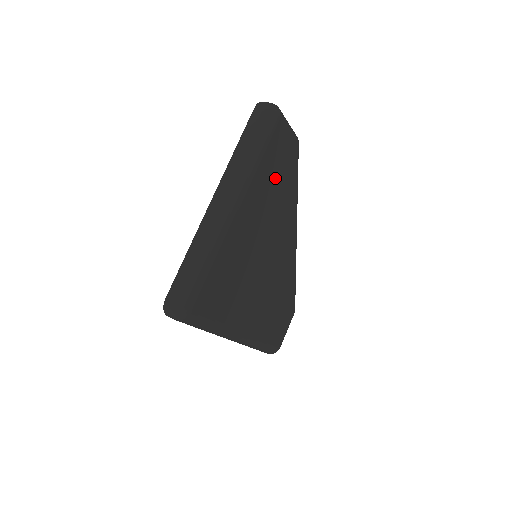
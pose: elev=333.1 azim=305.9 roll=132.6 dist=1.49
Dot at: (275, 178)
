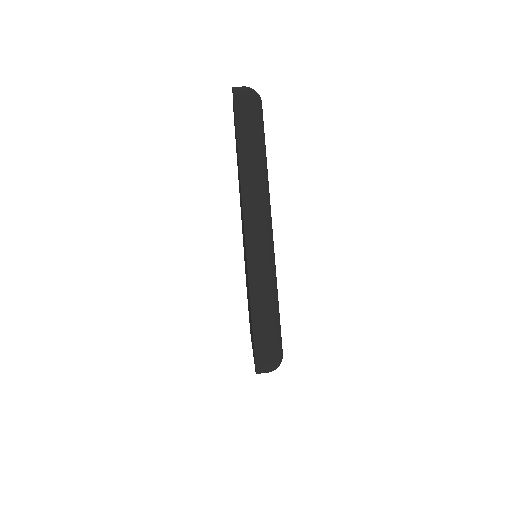
Dot at: occluded
